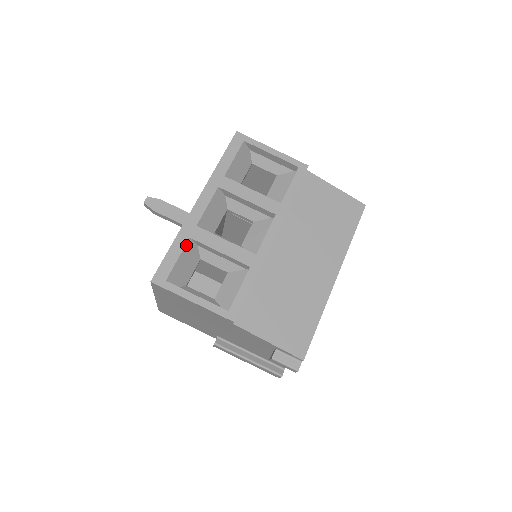
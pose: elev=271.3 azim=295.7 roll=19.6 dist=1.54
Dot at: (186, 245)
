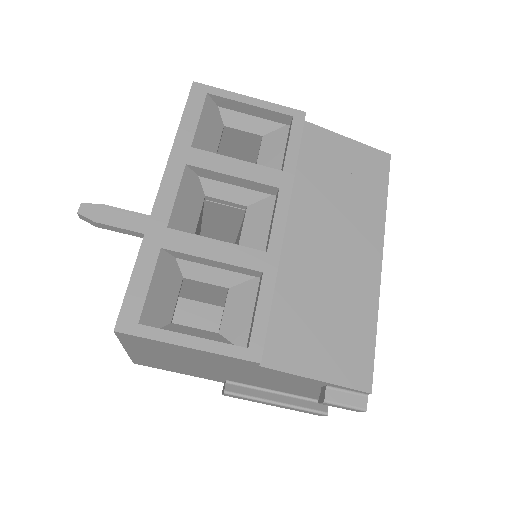
Dot at: (157, 260)
